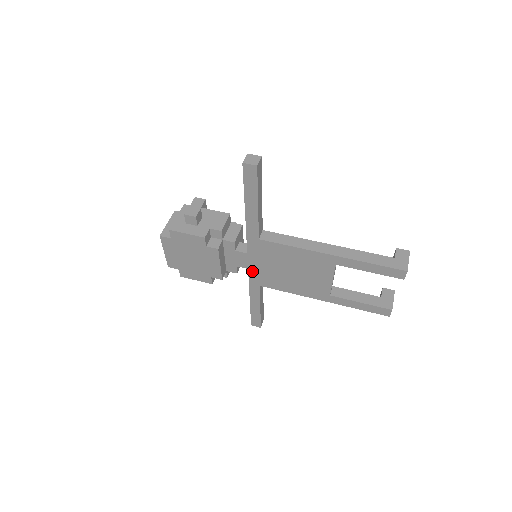
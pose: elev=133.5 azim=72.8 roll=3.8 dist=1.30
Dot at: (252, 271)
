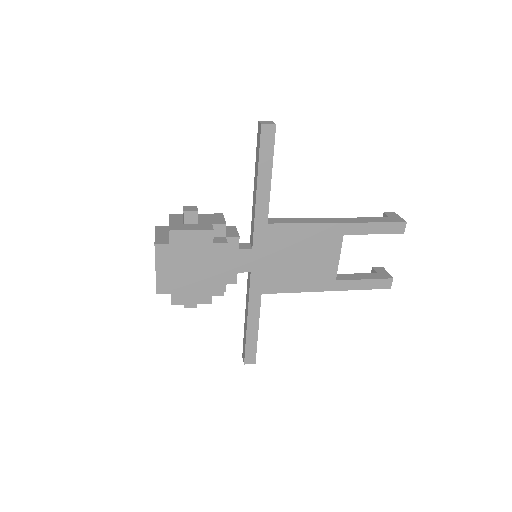
Dot at: (255, 274)
